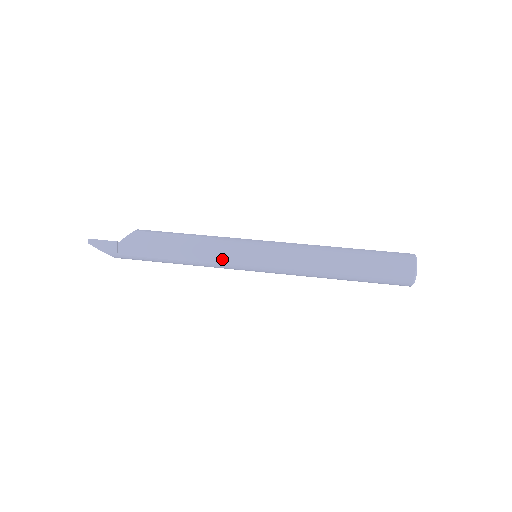
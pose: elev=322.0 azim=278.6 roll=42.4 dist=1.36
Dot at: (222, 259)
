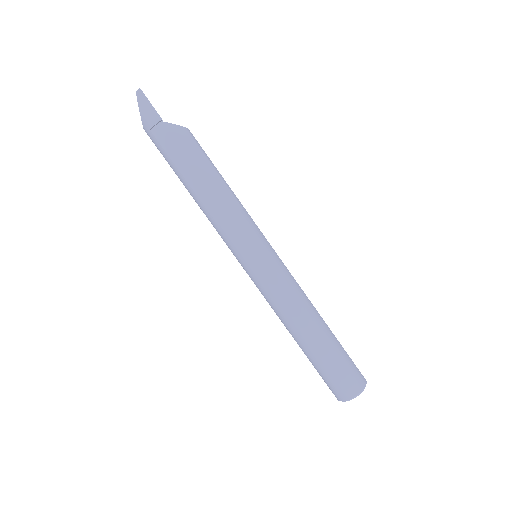
Dot at: (230, 231)
